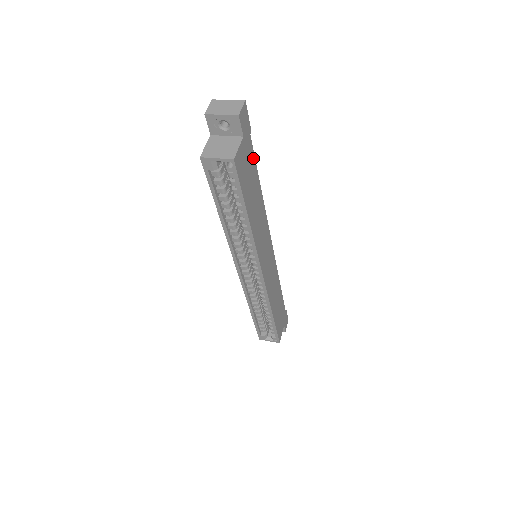
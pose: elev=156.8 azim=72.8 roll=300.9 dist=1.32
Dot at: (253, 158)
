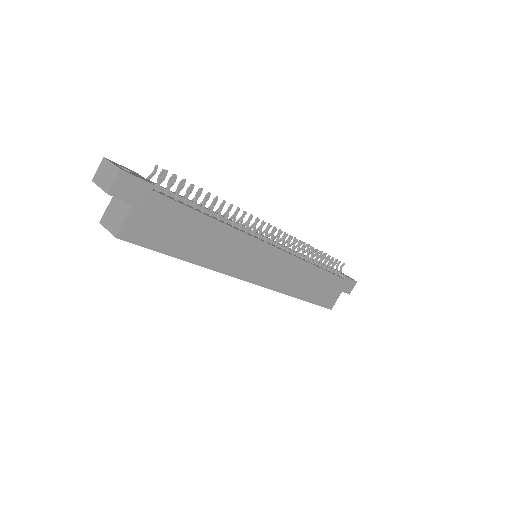
Dot at: (174, 205)
